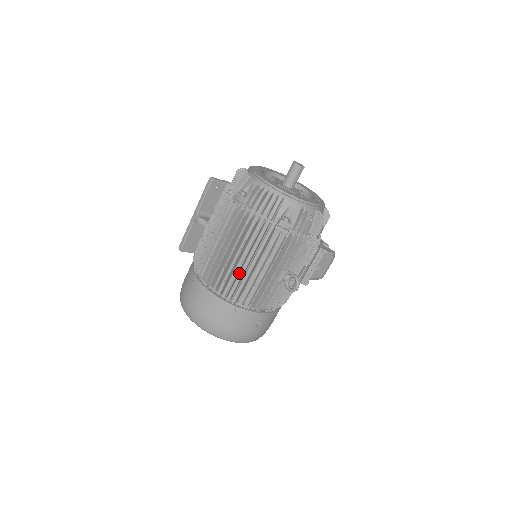
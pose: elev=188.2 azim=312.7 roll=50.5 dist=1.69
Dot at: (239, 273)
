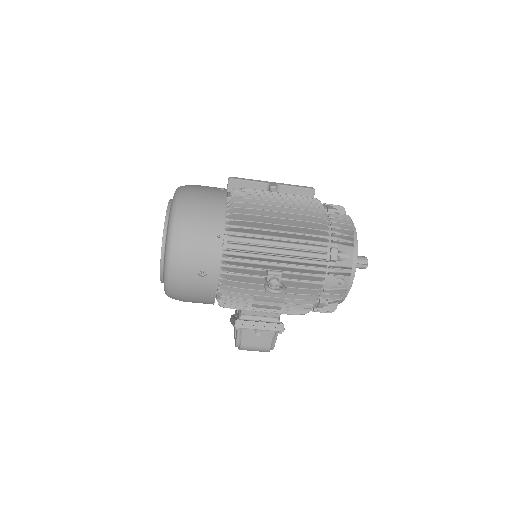
Dot at: (260, 228)
